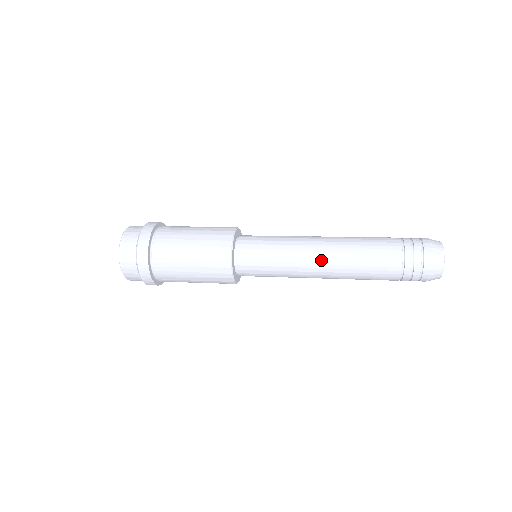
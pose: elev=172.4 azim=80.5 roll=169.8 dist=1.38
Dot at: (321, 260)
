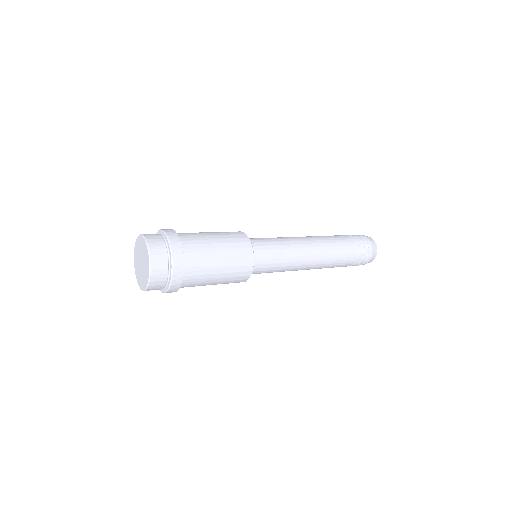
Dot at: (311, 246)
